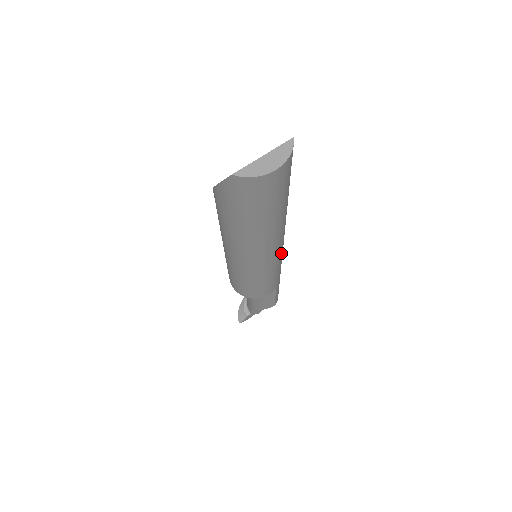
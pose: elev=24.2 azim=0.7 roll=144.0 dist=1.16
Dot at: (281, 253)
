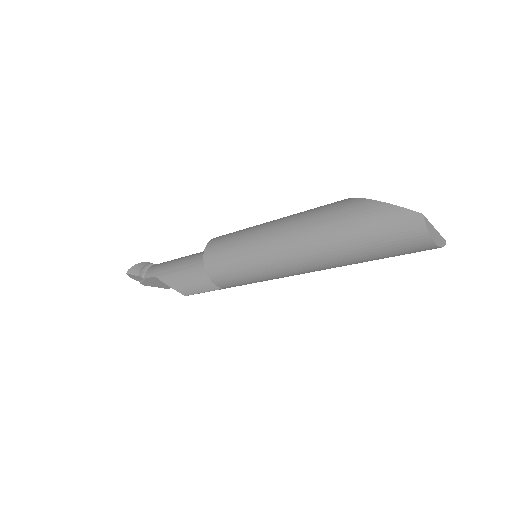
Dot at: occluded
